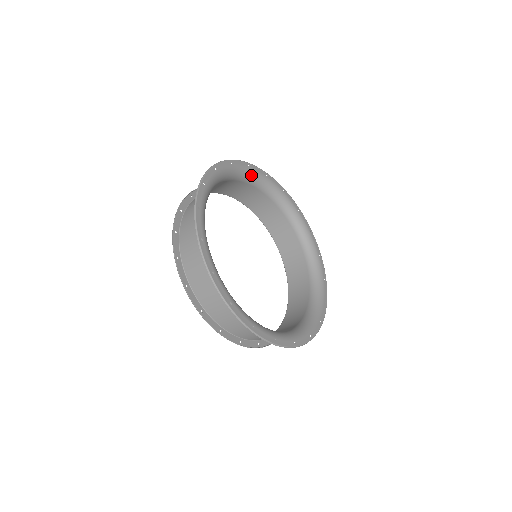
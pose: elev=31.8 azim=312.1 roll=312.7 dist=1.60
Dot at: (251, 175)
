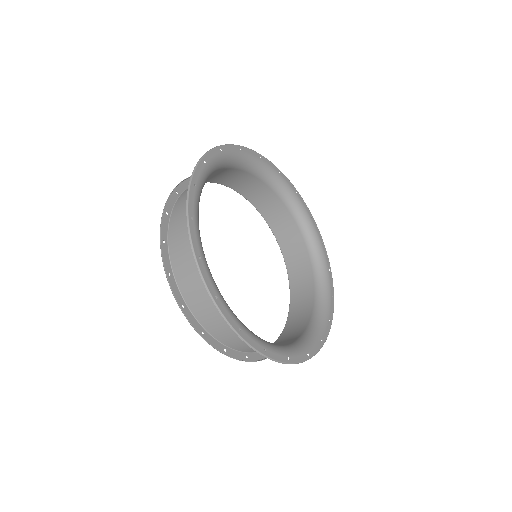
Dot at: (261, 168)
